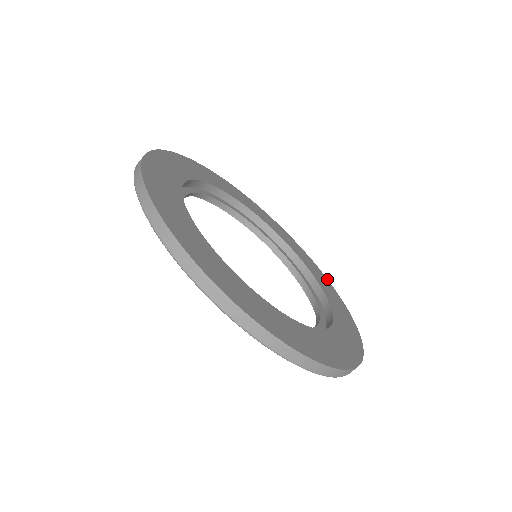
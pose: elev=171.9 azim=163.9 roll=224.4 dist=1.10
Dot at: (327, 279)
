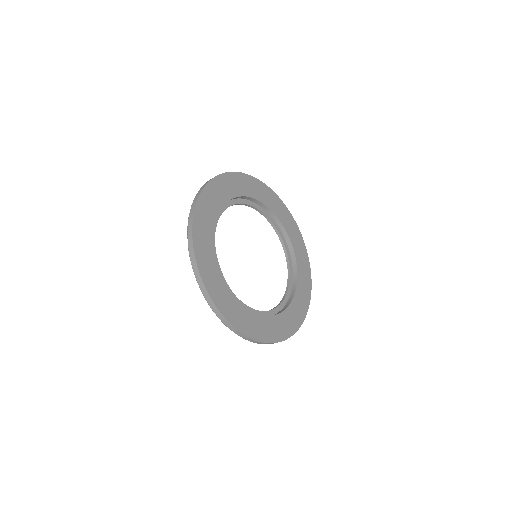
Dot at: occluded
